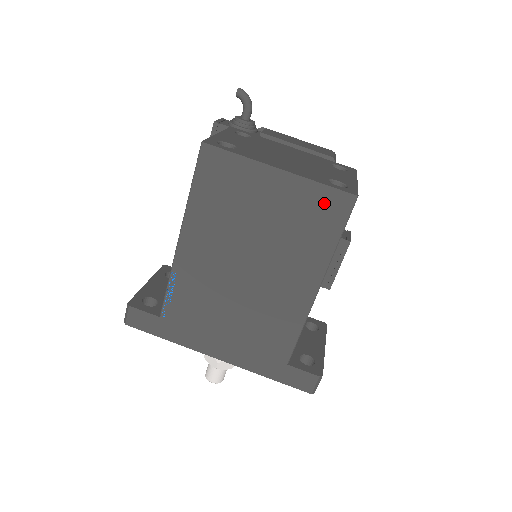
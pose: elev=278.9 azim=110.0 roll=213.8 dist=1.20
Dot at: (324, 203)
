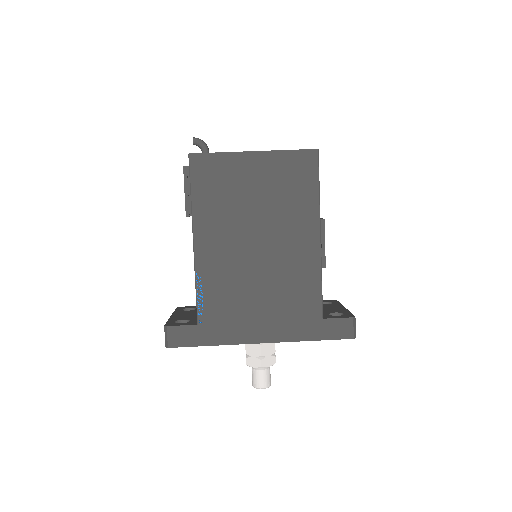
Dot at: (296, 164)
